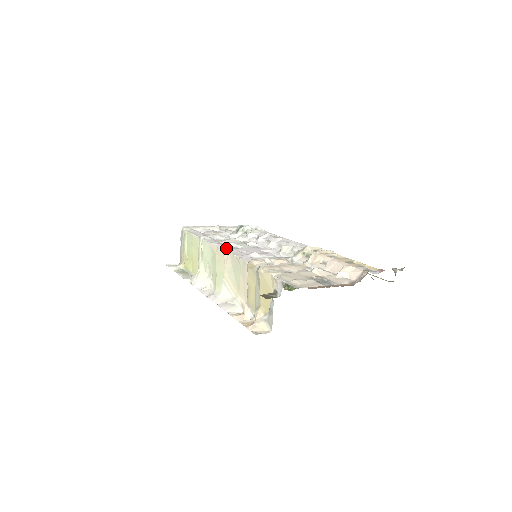
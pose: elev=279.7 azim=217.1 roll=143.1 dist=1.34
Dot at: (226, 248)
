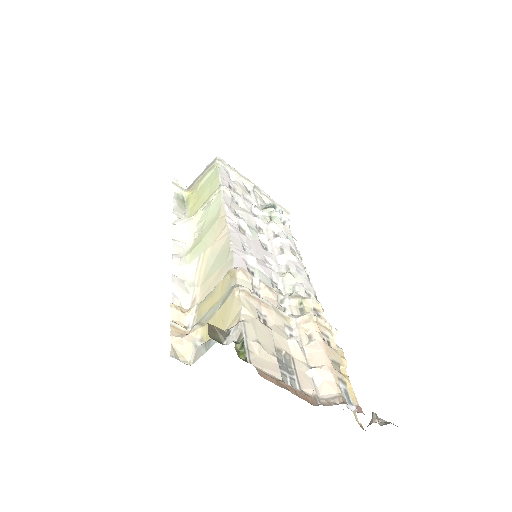
Dot at: (232, 223)
